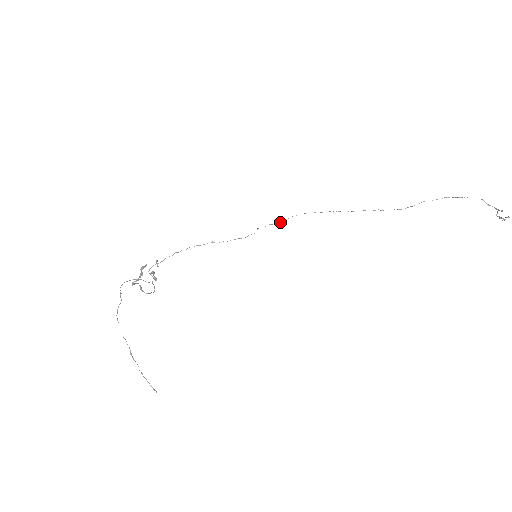
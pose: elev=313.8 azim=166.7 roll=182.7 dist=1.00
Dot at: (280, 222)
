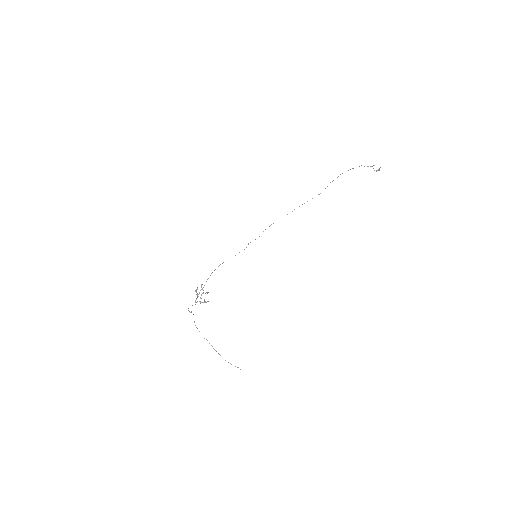
Dot at: occluded
